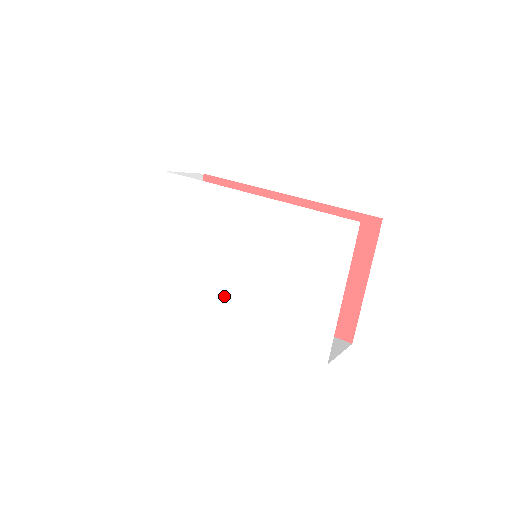
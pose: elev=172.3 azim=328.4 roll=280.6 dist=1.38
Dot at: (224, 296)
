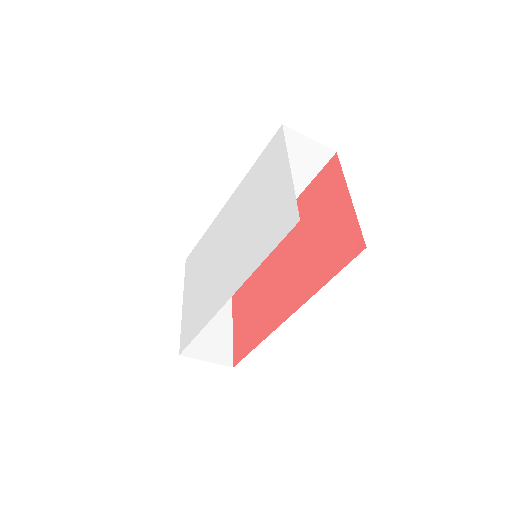
Dot at: (224, 284)
